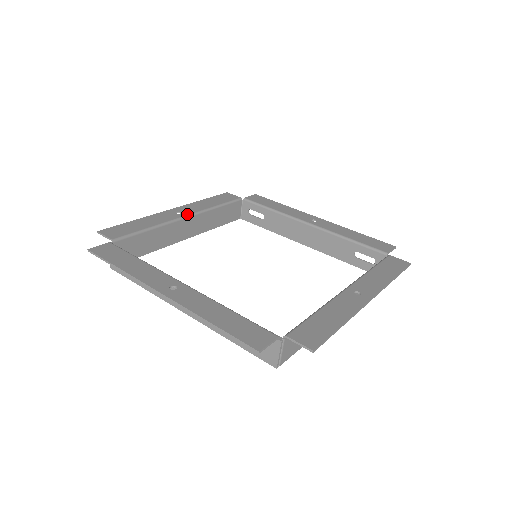
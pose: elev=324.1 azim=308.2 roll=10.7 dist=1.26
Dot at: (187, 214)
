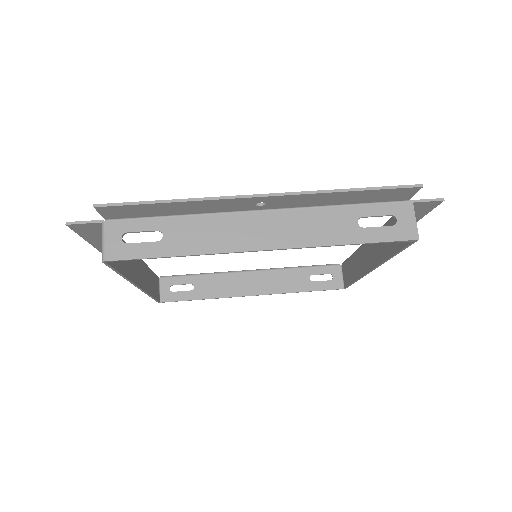
Dot at: occluded
